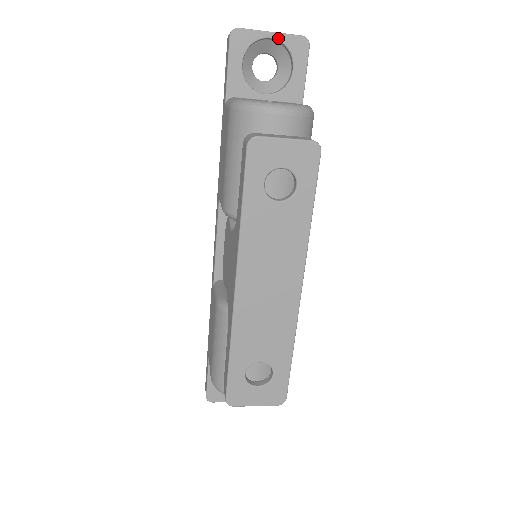
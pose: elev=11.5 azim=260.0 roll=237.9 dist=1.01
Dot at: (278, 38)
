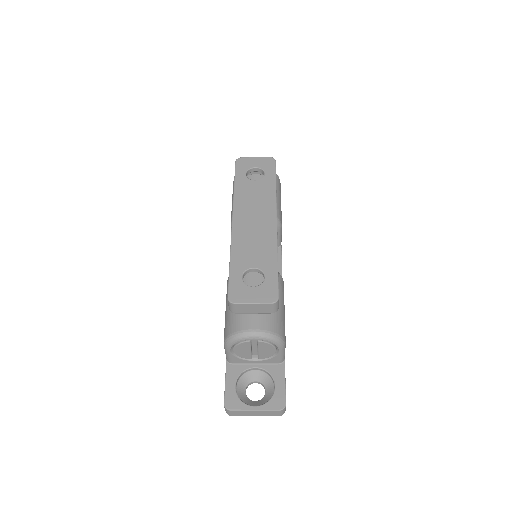
Dot at: occluded
